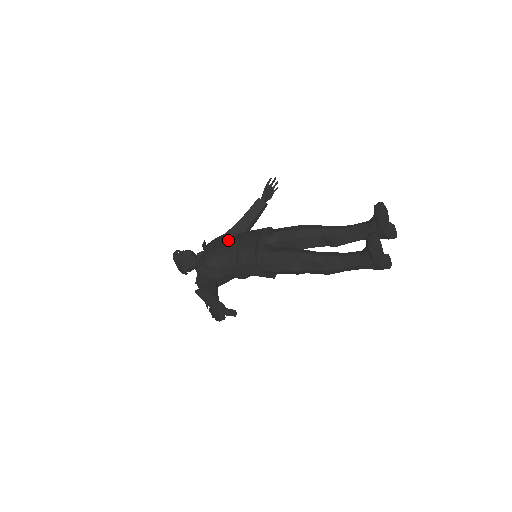
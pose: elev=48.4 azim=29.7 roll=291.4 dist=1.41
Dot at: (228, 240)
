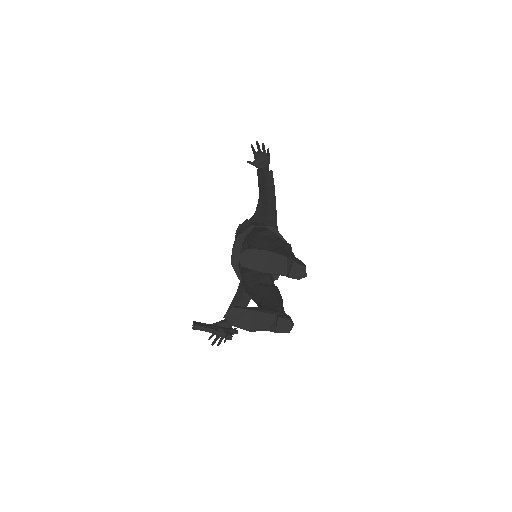
Dot at: occluded
